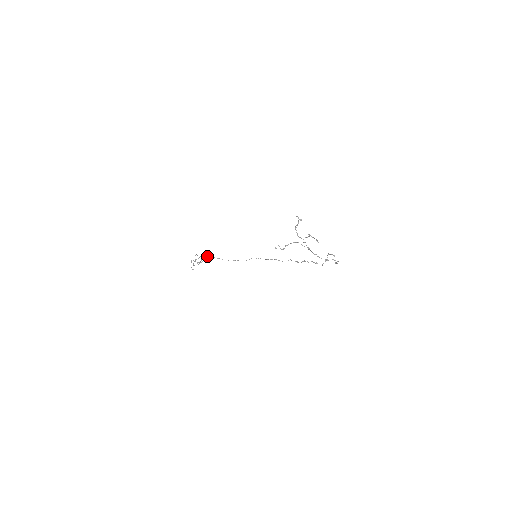
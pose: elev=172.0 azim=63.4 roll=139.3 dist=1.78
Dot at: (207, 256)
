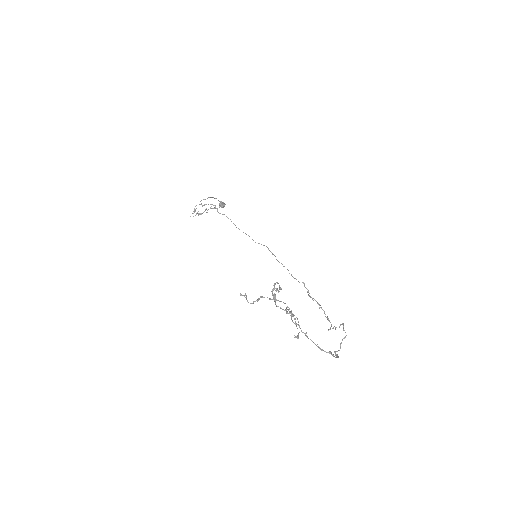
Dot at: (217, 208)
